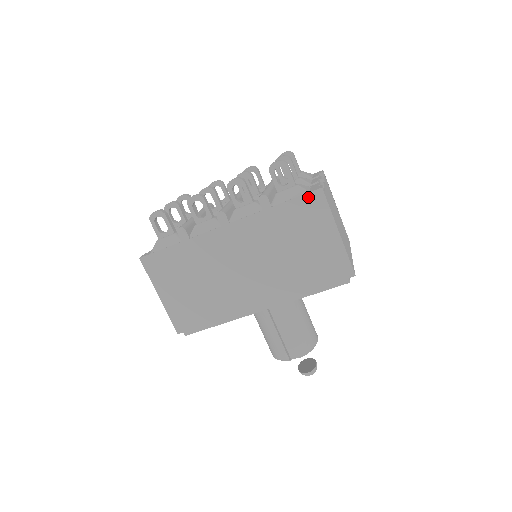
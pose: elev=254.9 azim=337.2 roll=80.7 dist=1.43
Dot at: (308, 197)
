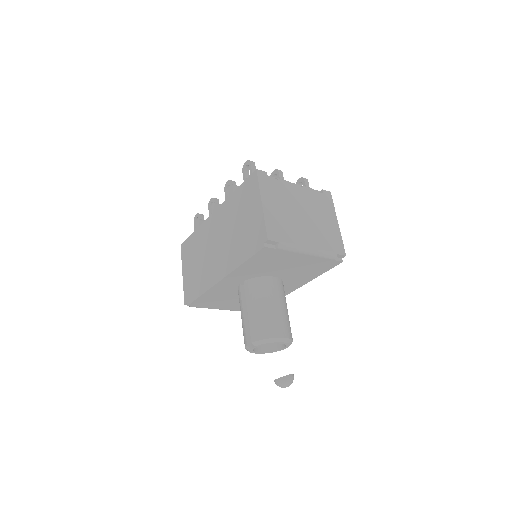
Dot at: (250, 179)
